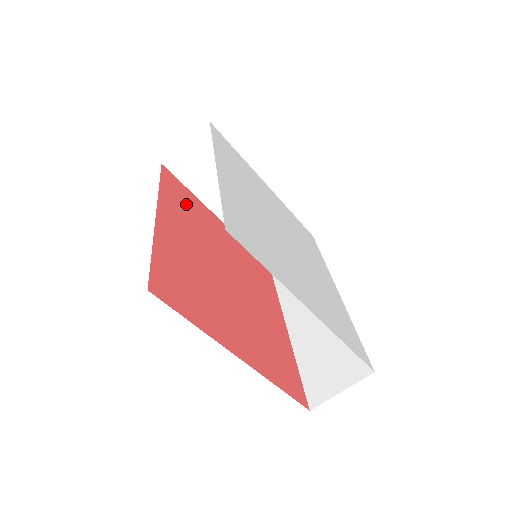
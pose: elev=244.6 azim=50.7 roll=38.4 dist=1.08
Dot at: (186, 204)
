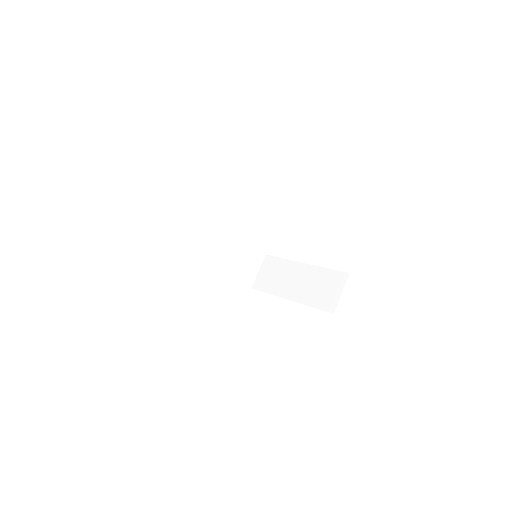
Dot at: occluded
